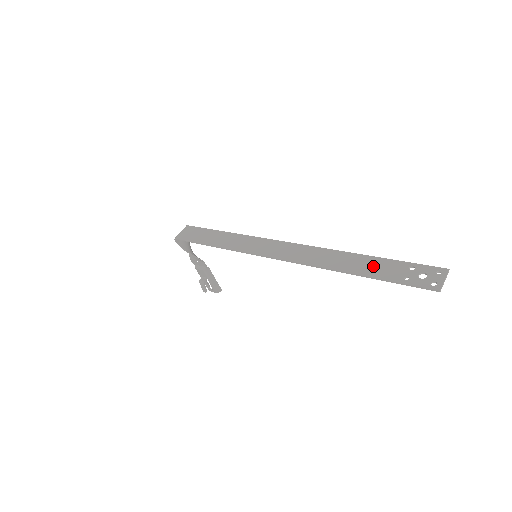
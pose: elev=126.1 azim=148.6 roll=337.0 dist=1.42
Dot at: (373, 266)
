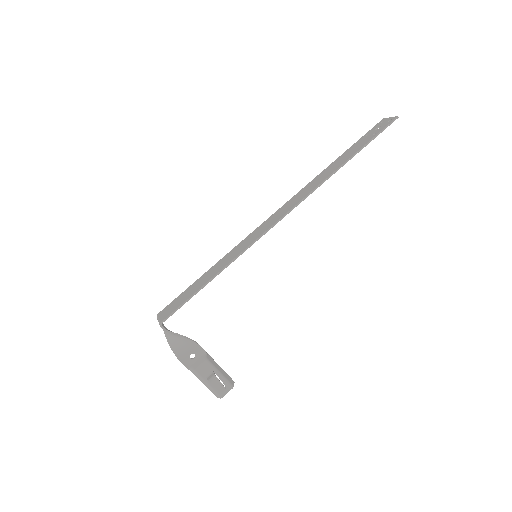
Dot at: (348, 154)
